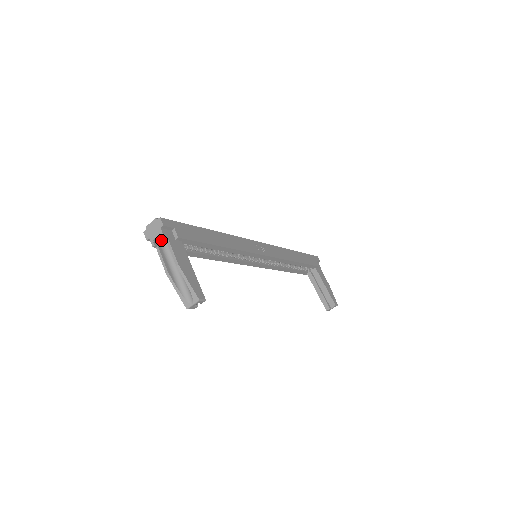
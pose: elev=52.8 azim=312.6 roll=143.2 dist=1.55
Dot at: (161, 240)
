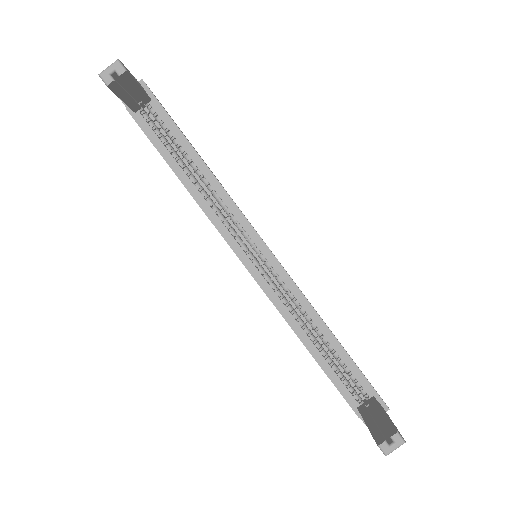
Dot at: occluded
